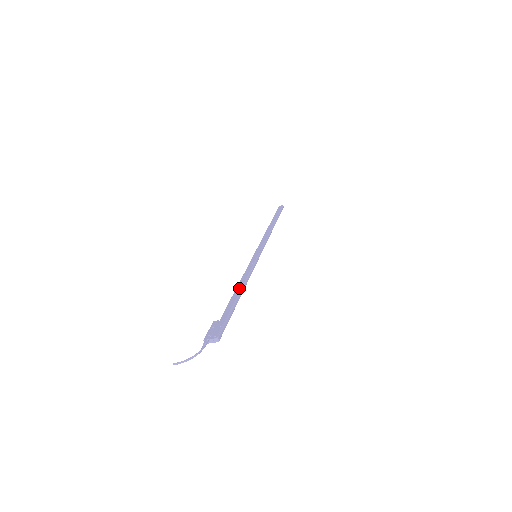
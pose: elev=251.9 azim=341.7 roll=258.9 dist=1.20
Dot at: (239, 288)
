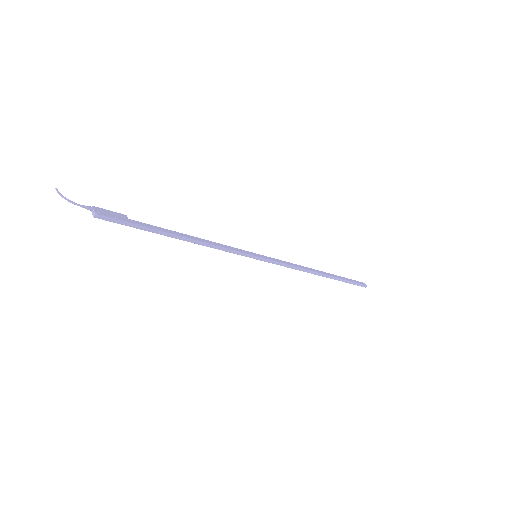
Dot at: (188, 236)
